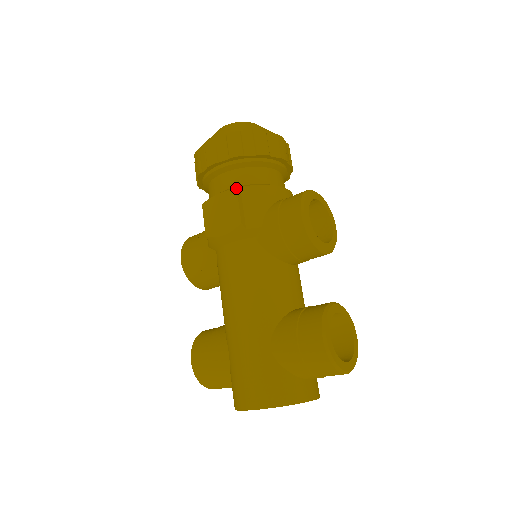
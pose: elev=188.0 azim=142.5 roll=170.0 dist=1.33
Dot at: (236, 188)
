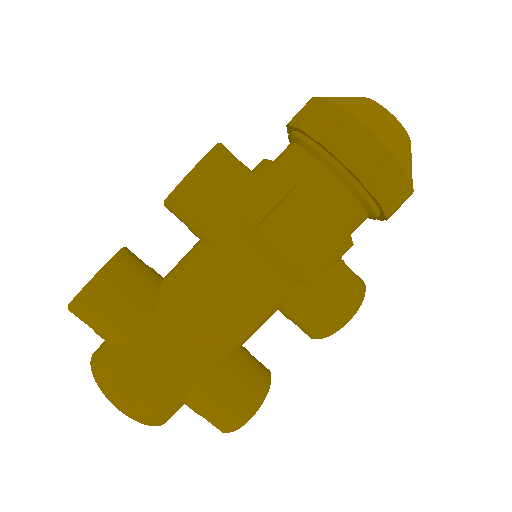
Dot at: occluded
